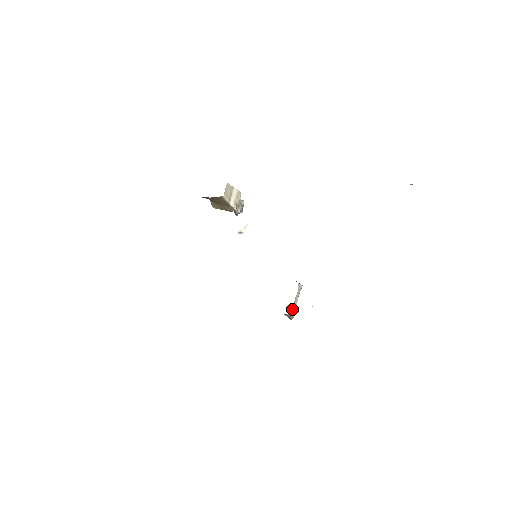
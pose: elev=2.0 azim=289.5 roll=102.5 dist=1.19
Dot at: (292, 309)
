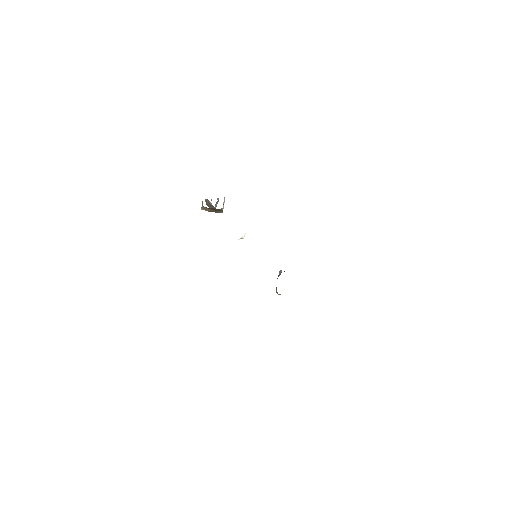
Dot at: occluded
